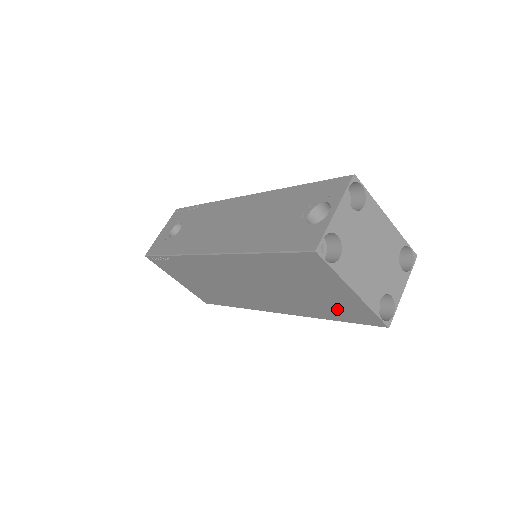
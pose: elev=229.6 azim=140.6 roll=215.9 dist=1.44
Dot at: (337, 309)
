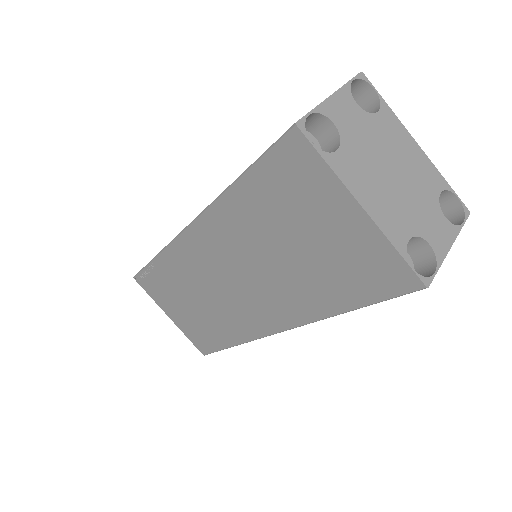
Dot at: (348, 274)
